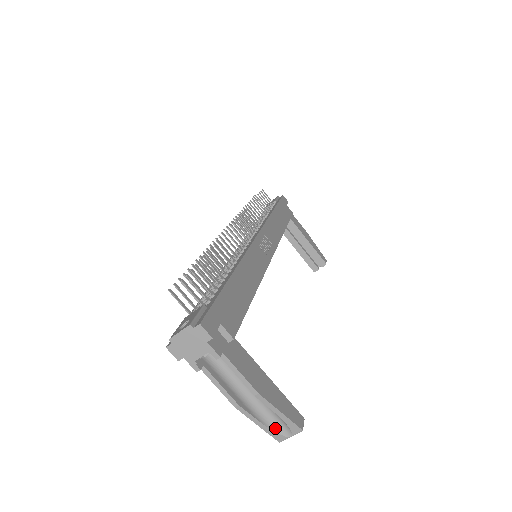
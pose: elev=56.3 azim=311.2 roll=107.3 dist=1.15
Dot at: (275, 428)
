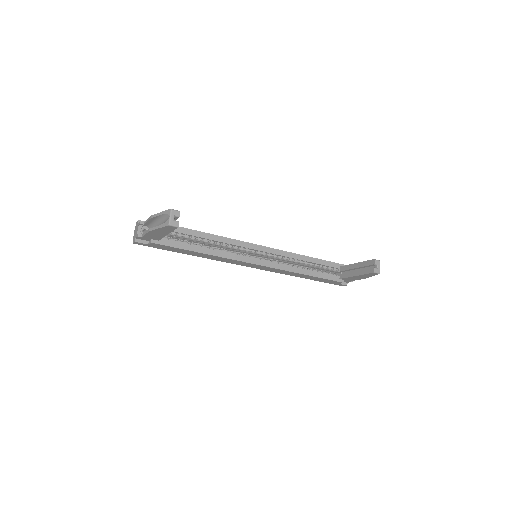
Dot at: (165, 222)
